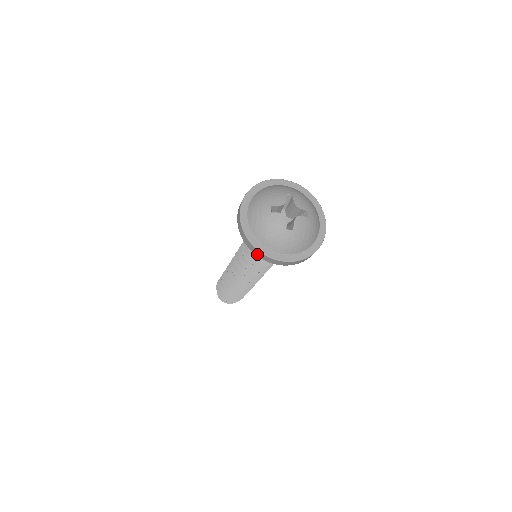
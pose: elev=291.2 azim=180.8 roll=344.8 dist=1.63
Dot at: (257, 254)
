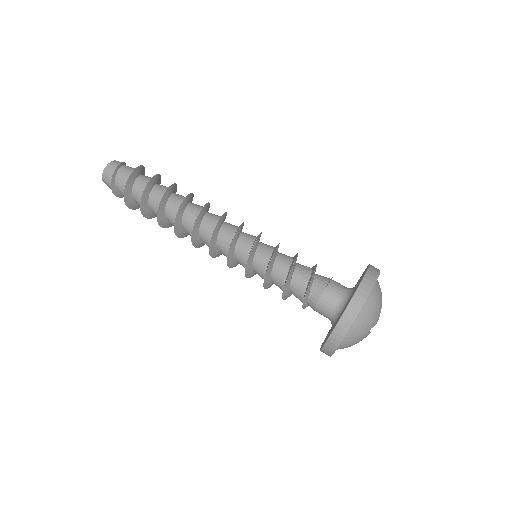
Dot at: (323, 352)
